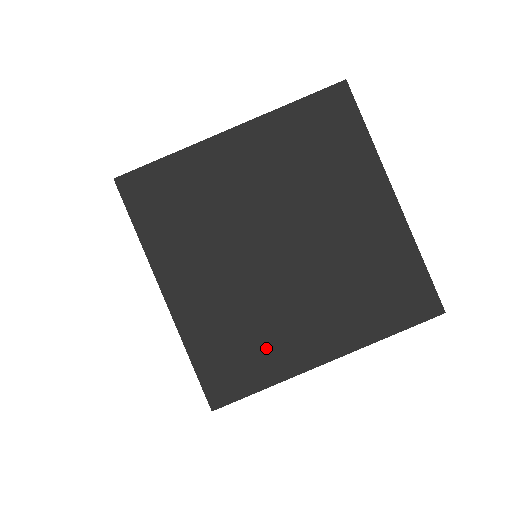
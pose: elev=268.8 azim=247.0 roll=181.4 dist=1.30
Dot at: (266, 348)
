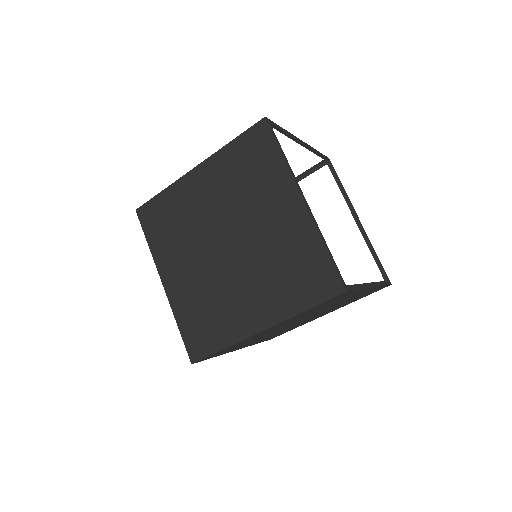
Dot at: (222, 320)
